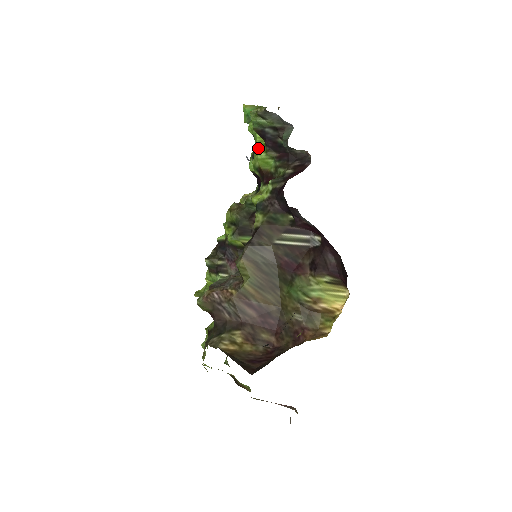
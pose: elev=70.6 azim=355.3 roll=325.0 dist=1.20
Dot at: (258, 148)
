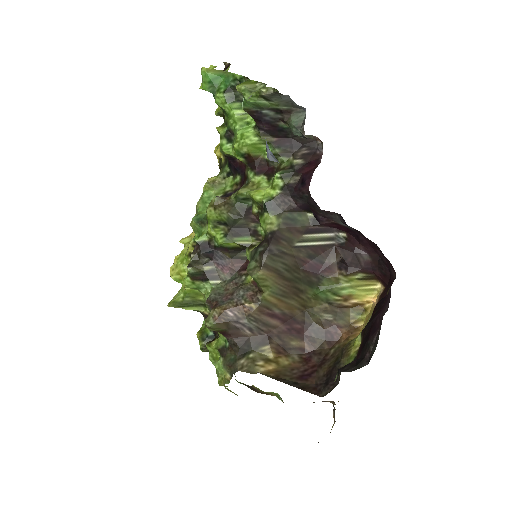
Dot at: (239, 128)
